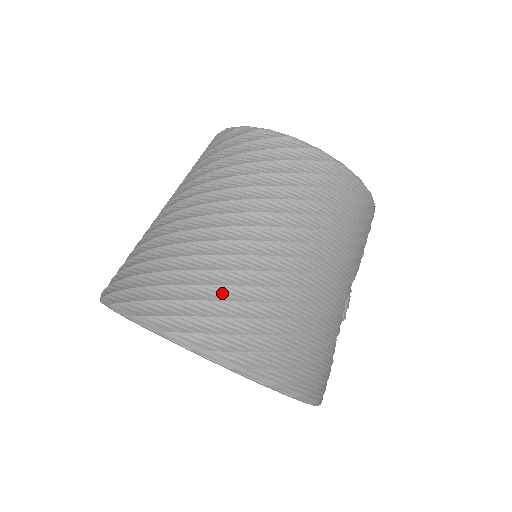
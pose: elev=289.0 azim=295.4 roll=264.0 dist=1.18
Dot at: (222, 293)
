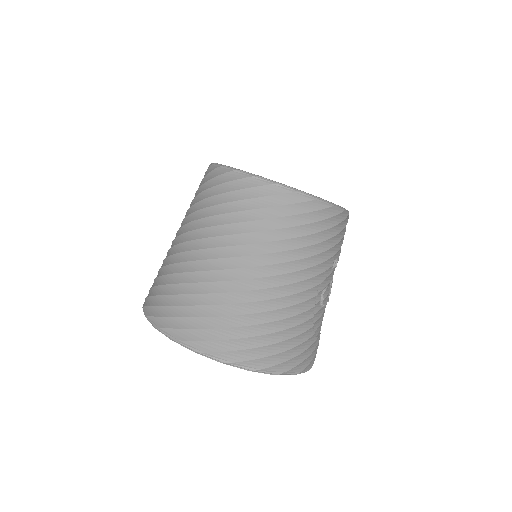
Dot at: (211, 311)
